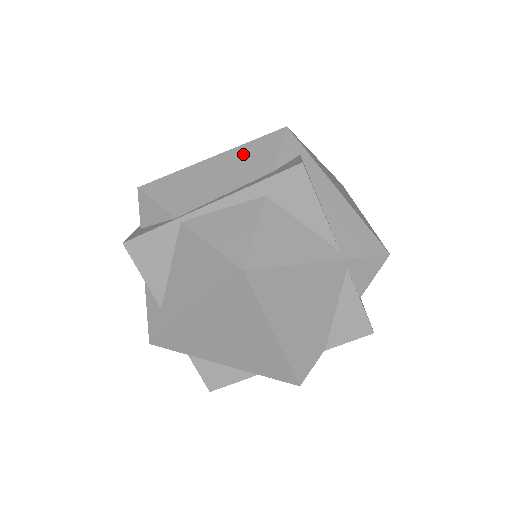
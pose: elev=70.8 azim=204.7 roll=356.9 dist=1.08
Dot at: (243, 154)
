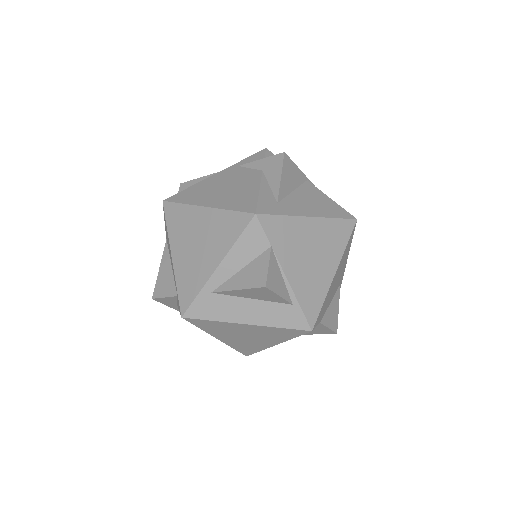
Dot at: occluded
